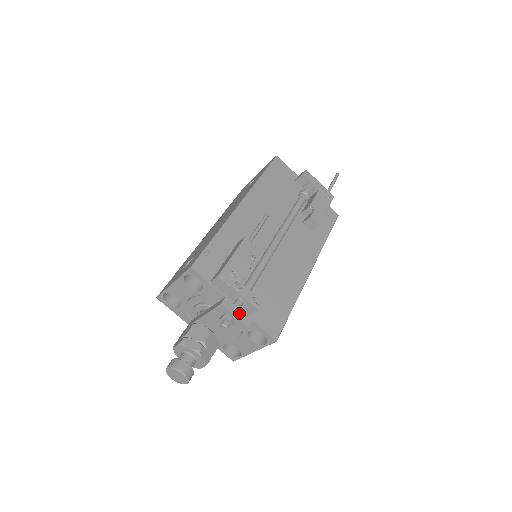
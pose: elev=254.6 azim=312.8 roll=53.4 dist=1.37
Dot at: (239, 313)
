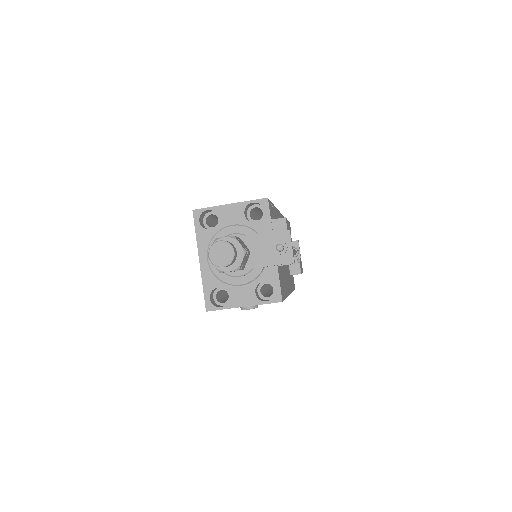
Dot at: occluded
